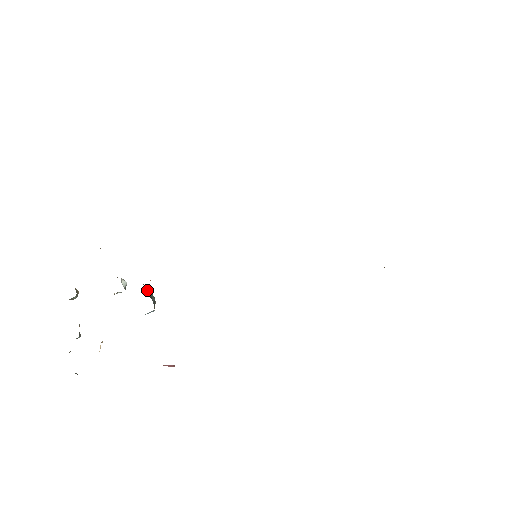
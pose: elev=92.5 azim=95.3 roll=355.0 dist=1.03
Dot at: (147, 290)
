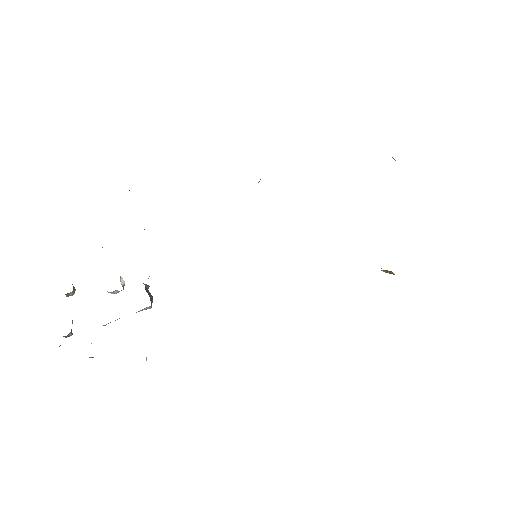
Dot at: (145, 287)
